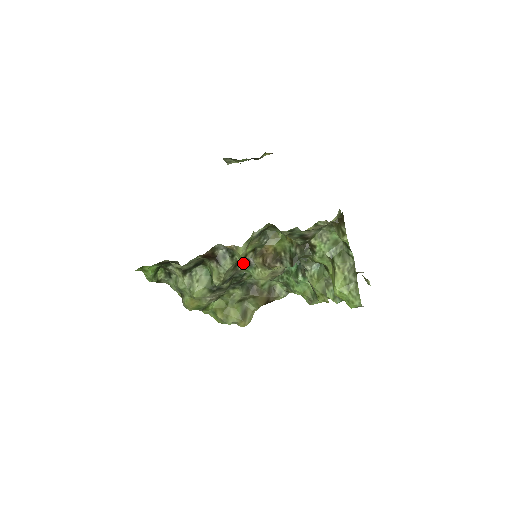
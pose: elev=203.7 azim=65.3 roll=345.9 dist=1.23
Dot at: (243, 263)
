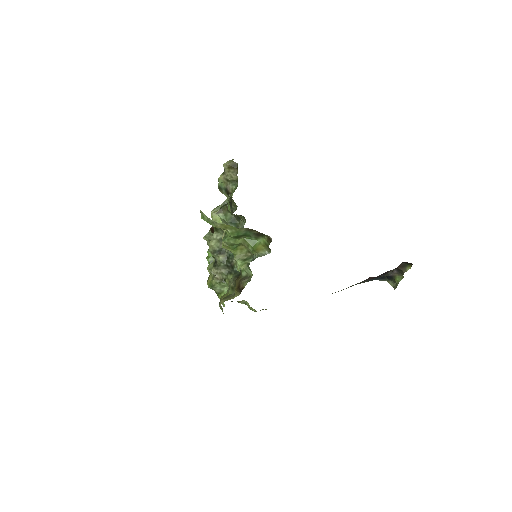
Dot at: occluded
